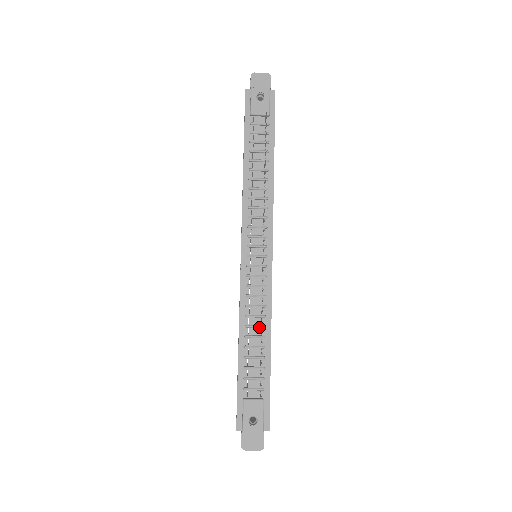
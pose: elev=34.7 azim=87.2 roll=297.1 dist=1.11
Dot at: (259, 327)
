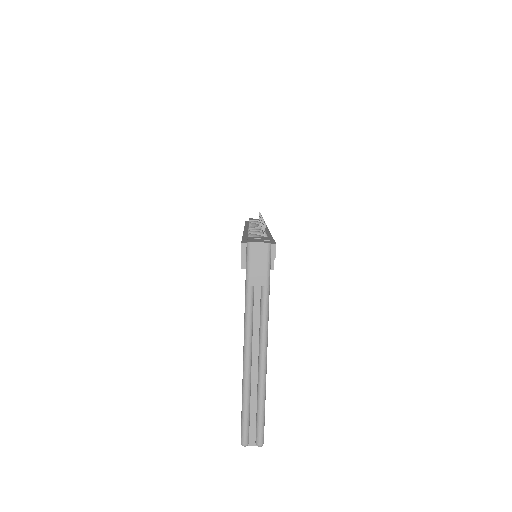
Dot at: occluded
